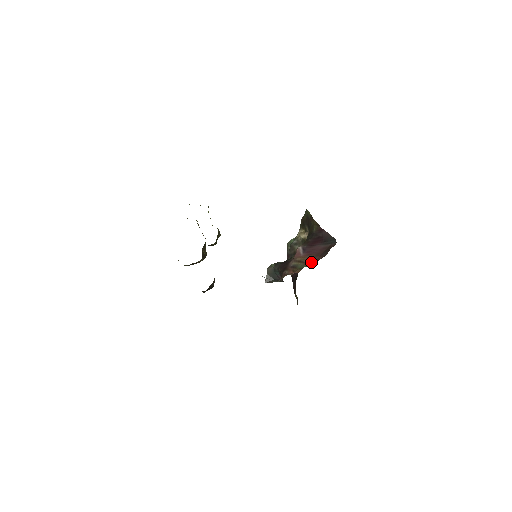
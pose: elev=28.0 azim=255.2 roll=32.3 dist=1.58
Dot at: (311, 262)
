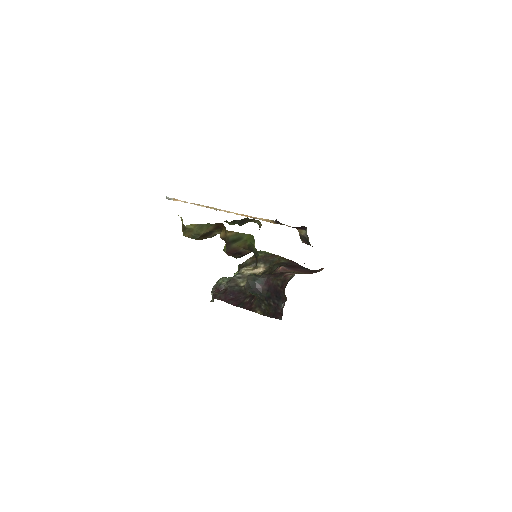
Dot at: (307, 273)
